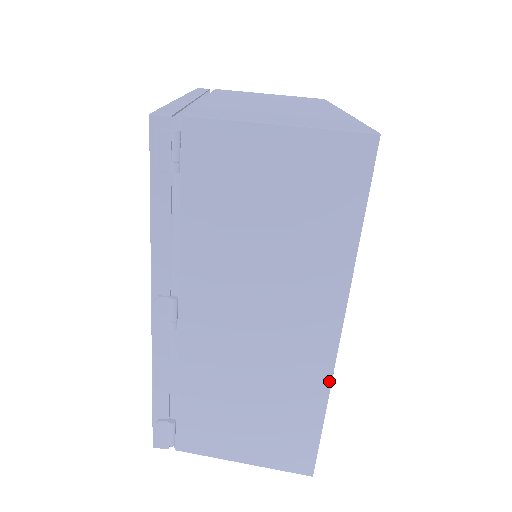
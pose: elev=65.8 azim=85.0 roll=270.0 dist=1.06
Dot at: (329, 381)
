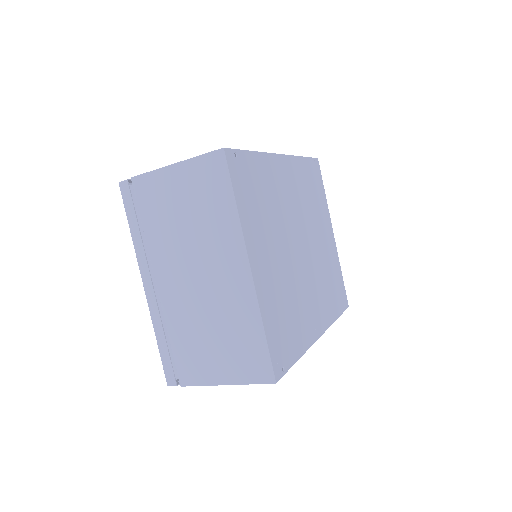
Dot at: (328, 327)
